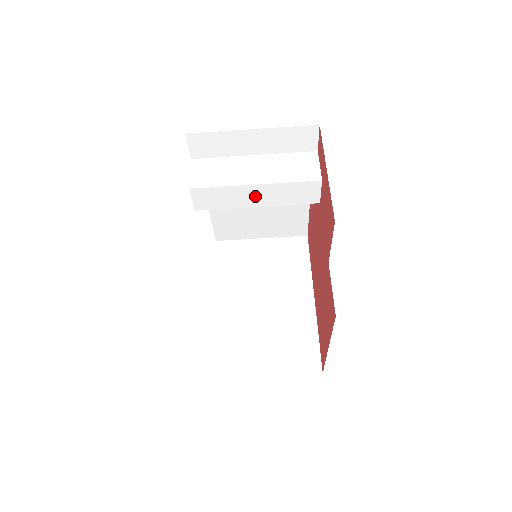
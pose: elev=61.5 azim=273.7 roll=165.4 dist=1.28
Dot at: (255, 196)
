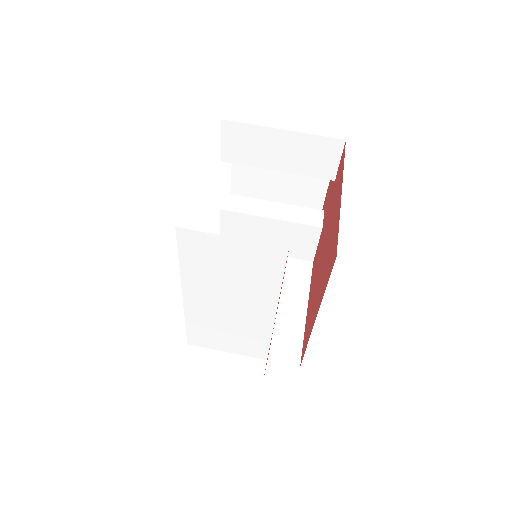
Dot at: (272, 210)
